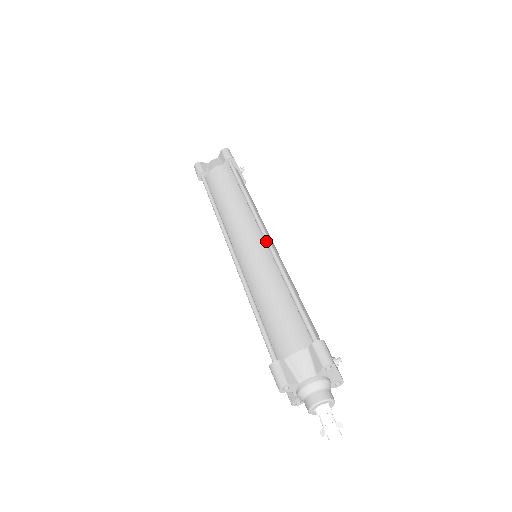
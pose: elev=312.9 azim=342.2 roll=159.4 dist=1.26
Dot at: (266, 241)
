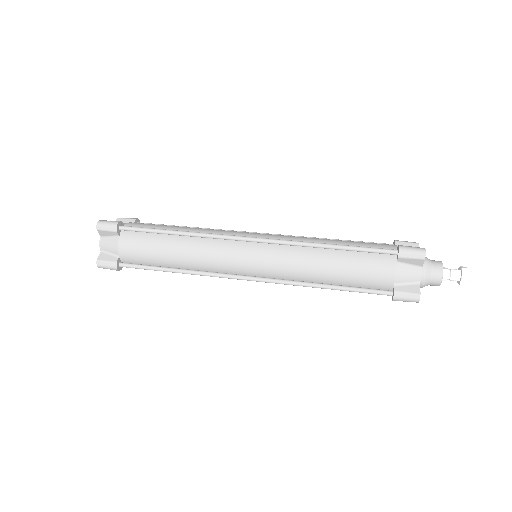
Dot at: (267, 233)
